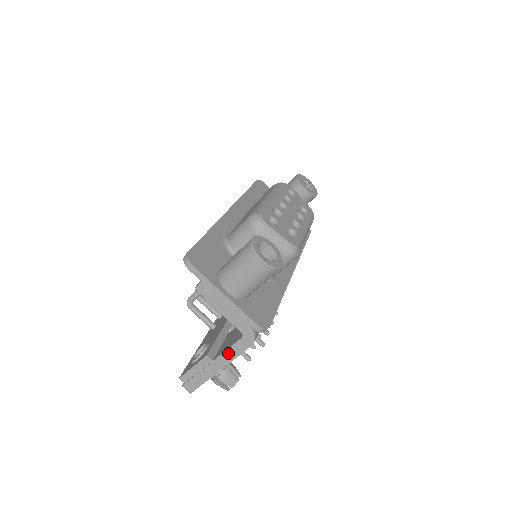
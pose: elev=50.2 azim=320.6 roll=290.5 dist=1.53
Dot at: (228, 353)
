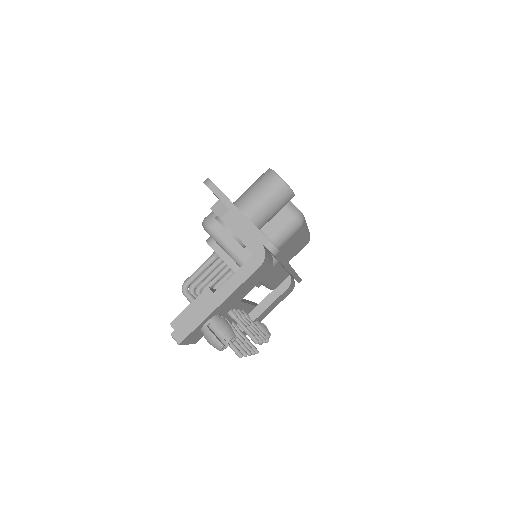
Dot at: (233, 279)
